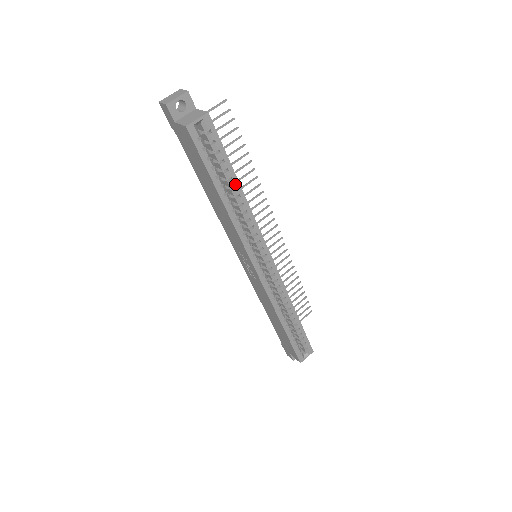
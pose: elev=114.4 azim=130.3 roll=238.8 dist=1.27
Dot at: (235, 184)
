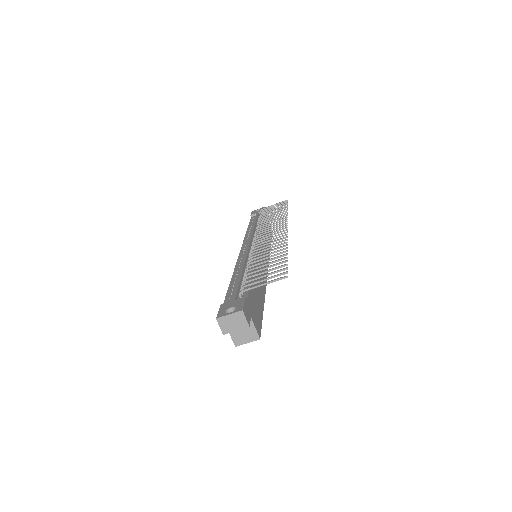
Dot at: occluded
